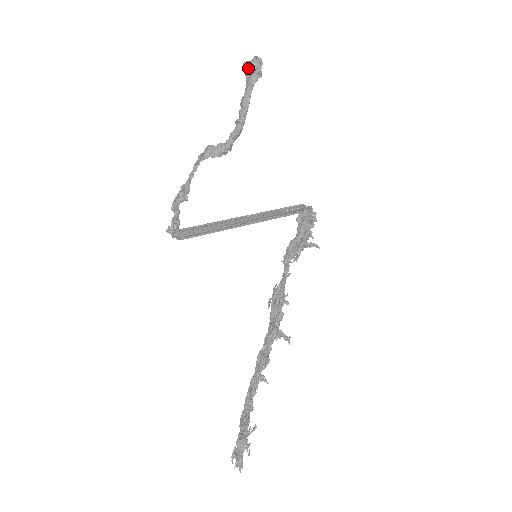
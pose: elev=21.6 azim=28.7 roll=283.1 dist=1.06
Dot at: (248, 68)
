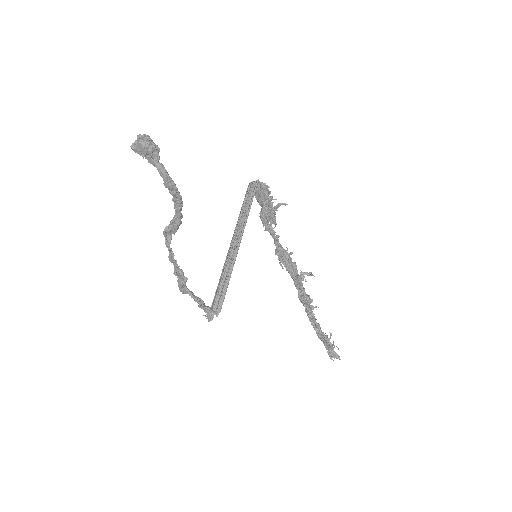
Dot at: (141, 151)
